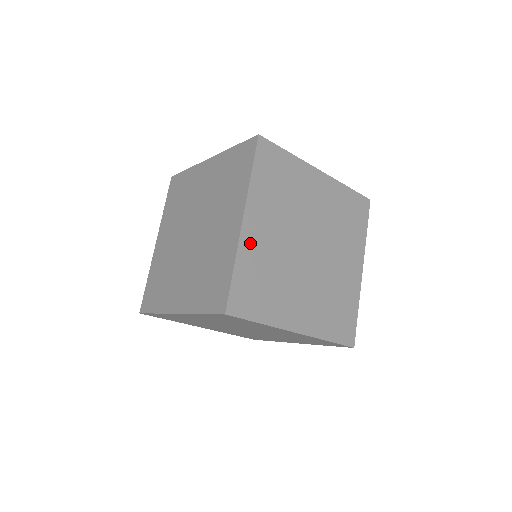
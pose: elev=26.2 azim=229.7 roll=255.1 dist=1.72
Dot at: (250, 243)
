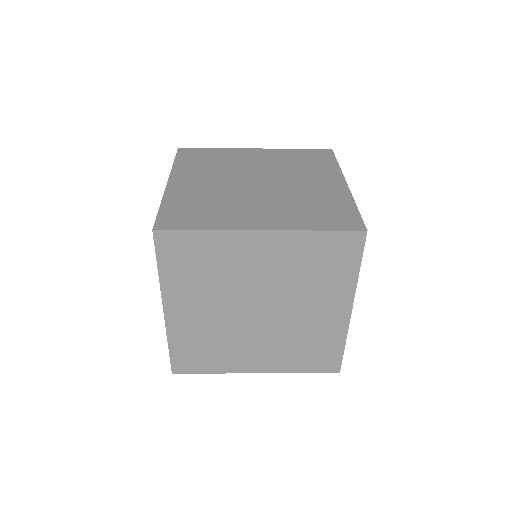
Dot at: (179, 325)
